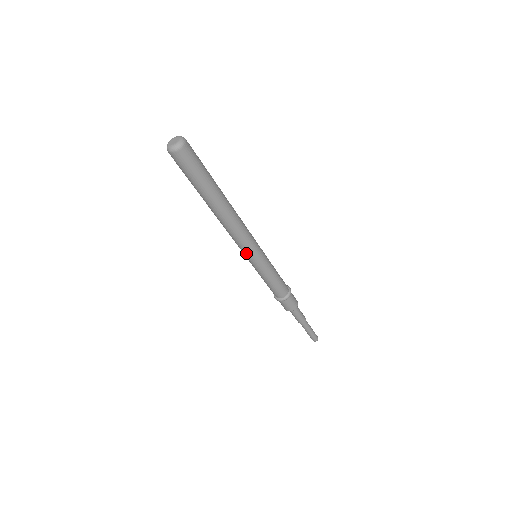
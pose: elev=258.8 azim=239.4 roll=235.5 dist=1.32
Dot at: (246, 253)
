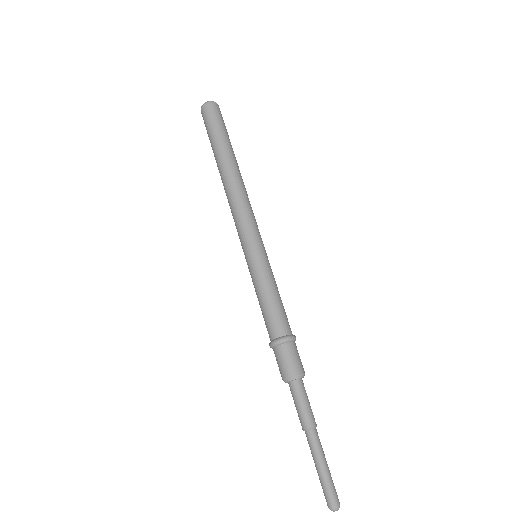
Dot at: (244, 236)
